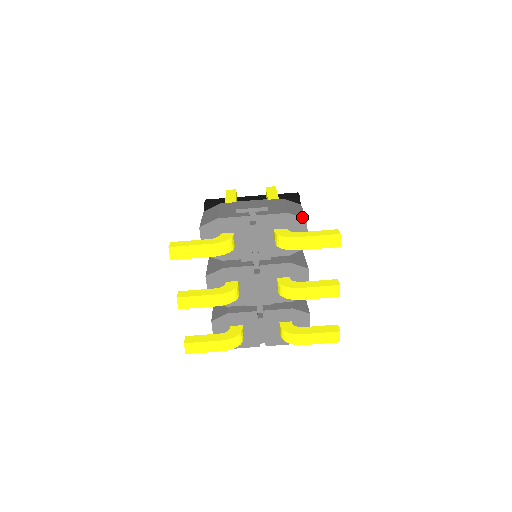
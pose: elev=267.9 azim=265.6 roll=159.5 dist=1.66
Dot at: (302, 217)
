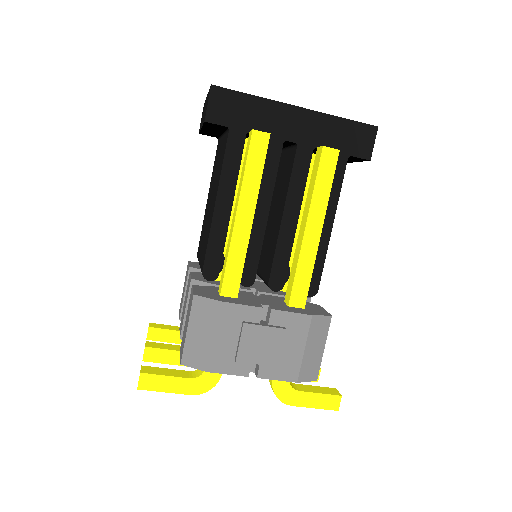
Dot at: occluded
